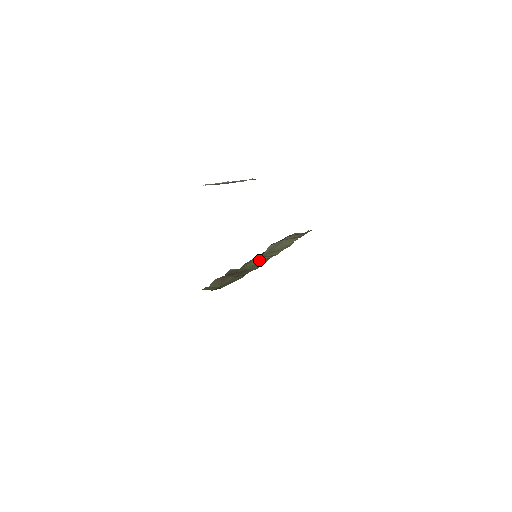
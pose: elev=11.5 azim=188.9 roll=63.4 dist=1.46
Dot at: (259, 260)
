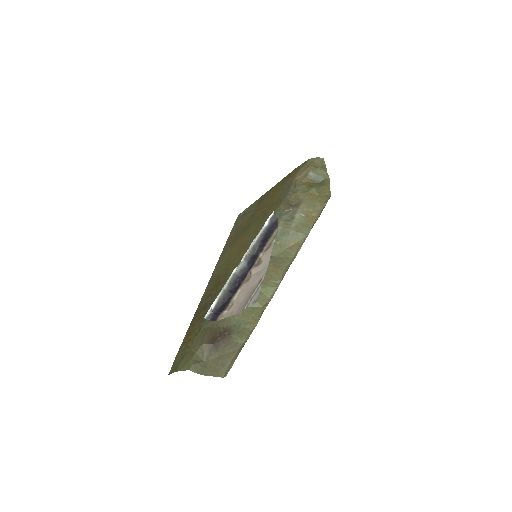
Dot at: occluded
